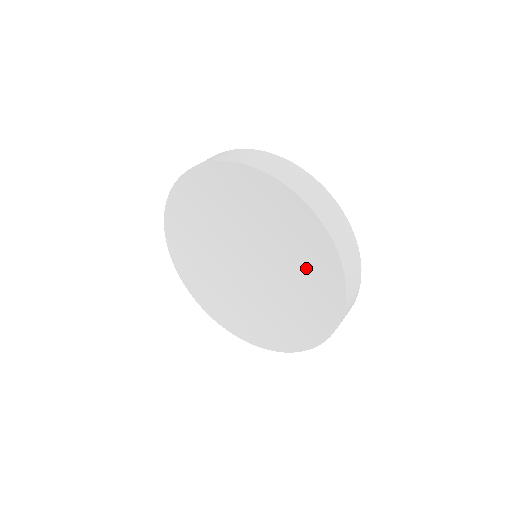
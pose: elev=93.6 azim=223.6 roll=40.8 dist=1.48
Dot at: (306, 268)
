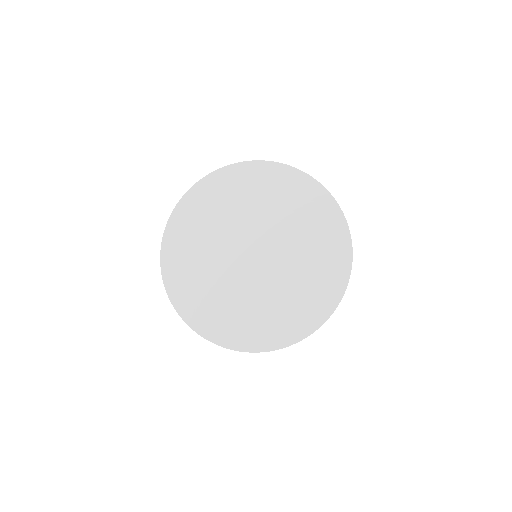
Dot at: (298, 210)
